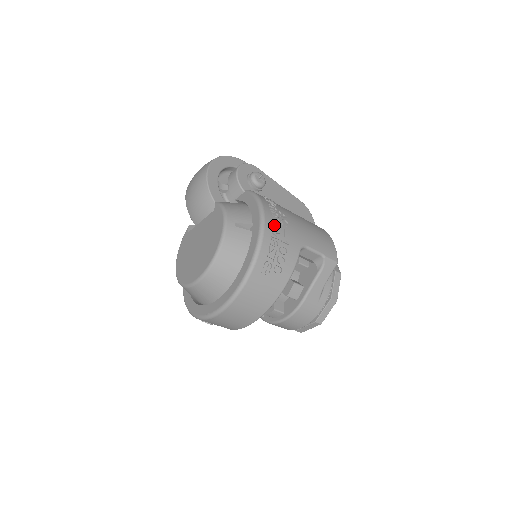
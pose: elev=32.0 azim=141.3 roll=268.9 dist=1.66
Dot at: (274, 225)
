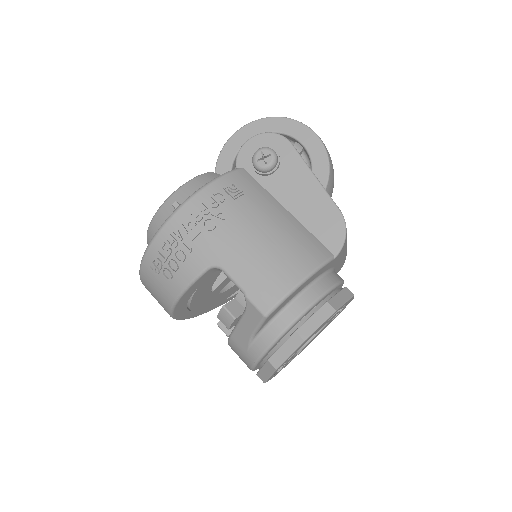
Dot at: (187, 221)
